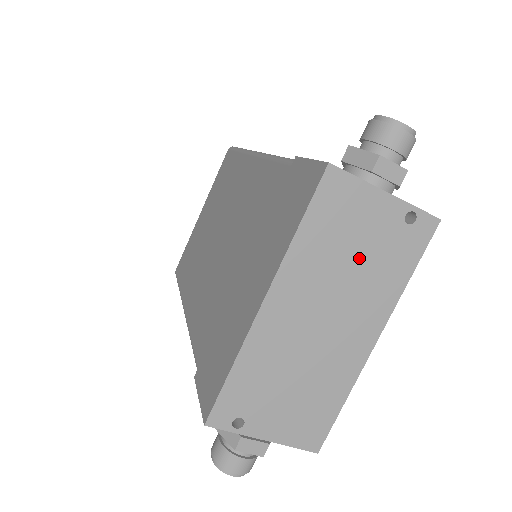
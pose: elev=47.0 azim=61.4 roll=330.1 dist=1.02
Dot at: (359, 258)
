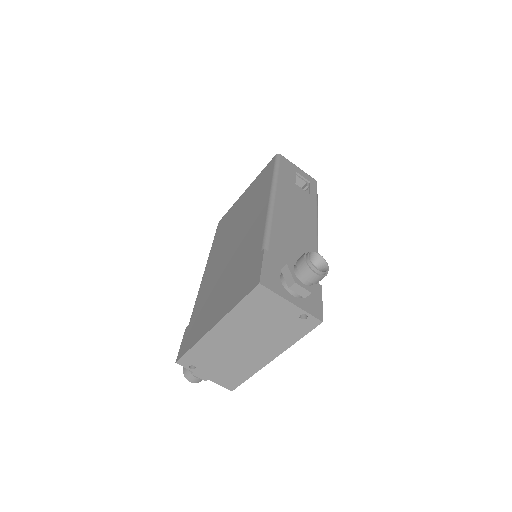
Dot at: (269, 325)
